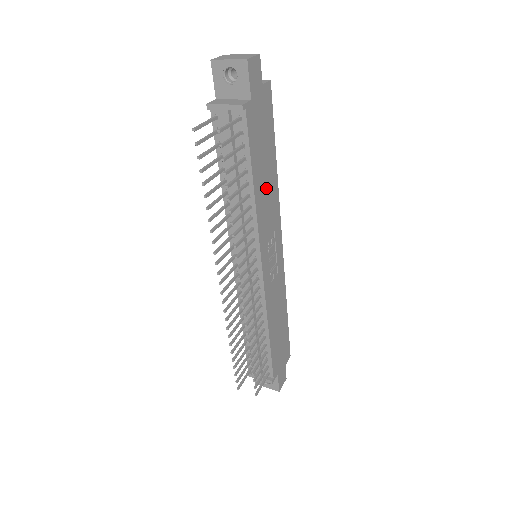
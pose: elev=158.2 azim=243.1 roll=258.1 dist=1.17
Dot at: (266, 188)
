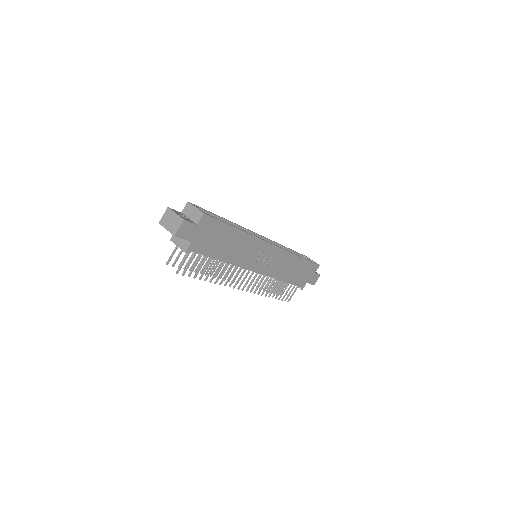
Dot at: (236, 248)
